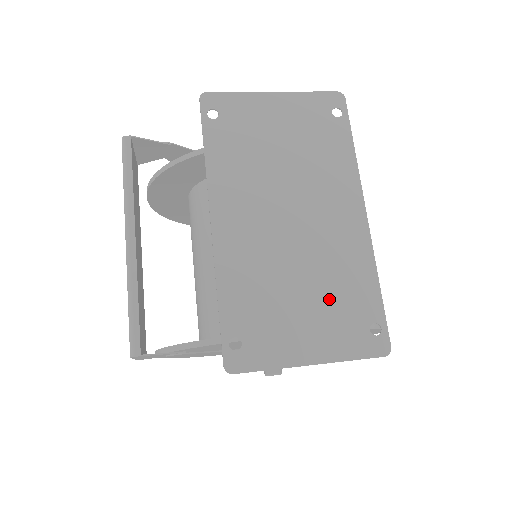
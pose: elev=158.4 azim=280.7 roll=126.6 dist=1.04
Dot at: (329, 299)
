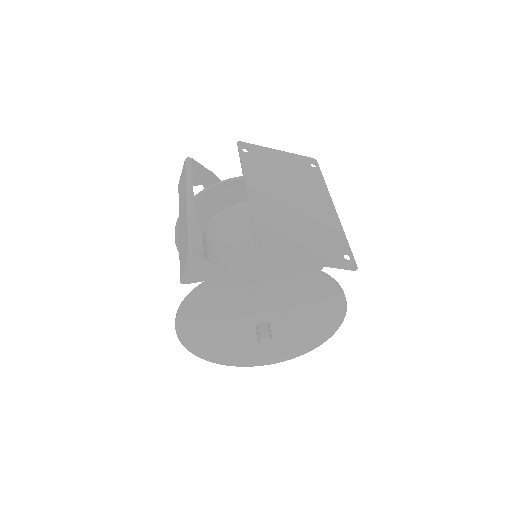
Dot at: (318, 238)
